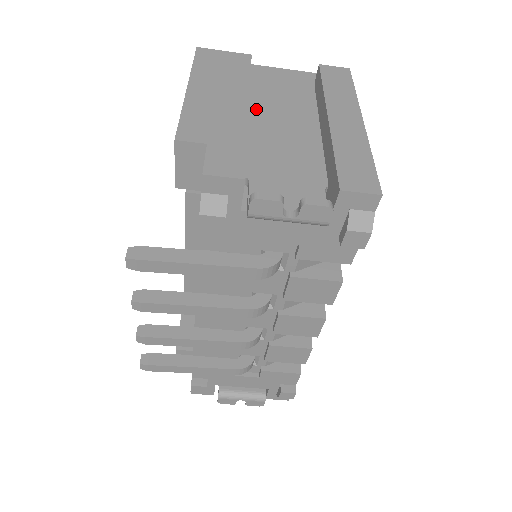
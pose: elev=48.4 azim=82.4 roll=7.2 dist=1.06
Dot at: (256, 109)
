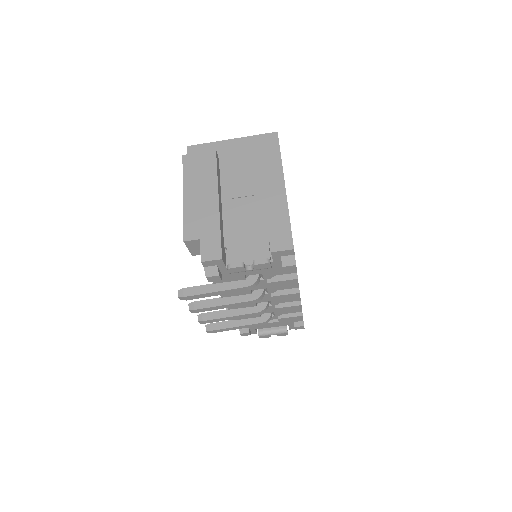
Dot at: (227, 185)
